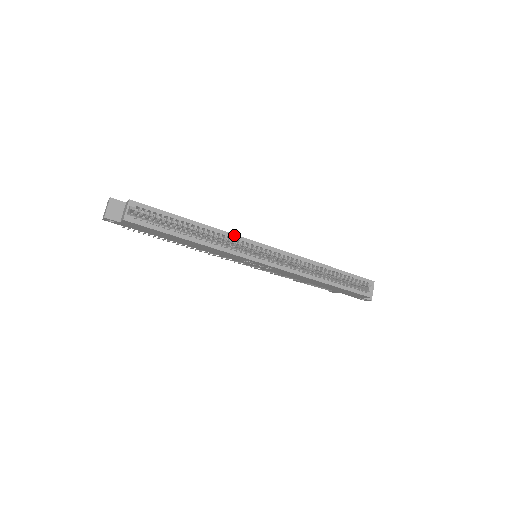
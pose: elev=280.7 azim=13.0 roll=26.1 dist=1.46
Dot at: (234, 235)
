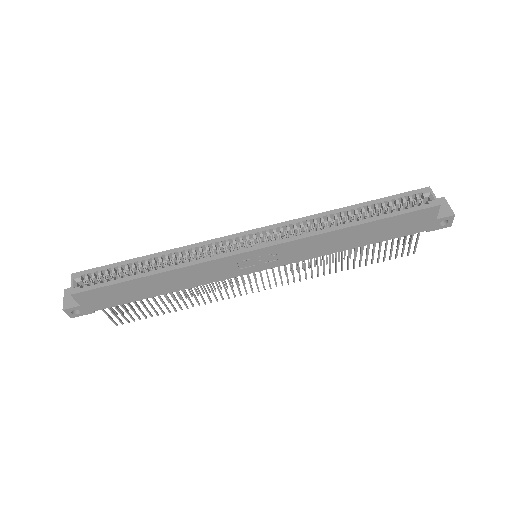
Dot at: (203, 243)
